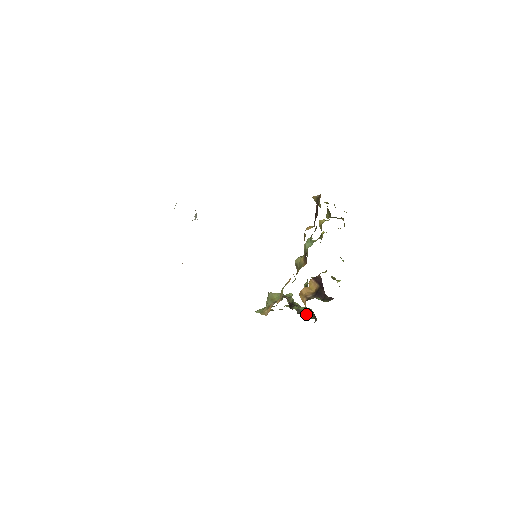
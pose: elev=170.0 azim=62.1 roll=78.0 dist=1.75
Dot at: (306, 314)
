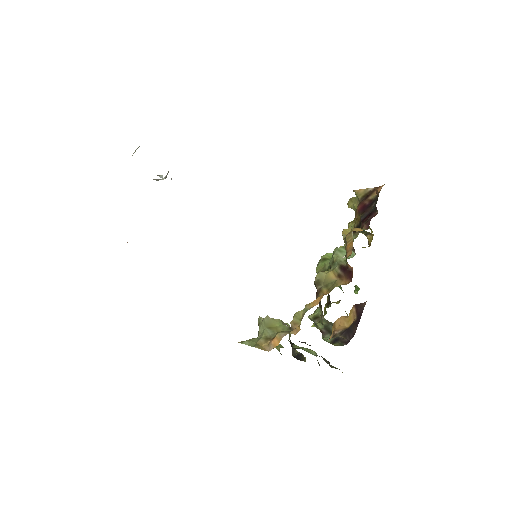
Dot at: (300, 359)
